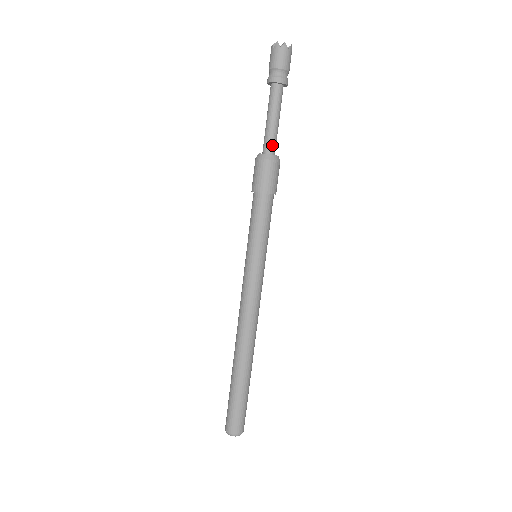
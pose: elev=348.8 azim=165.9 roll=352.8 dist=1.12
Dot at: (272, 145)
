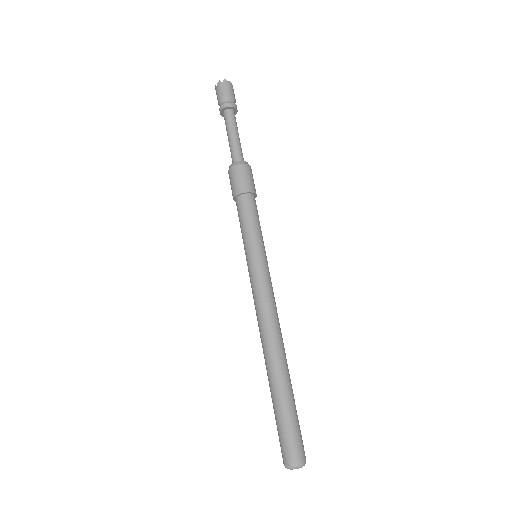
Dot at: (242, 156)
